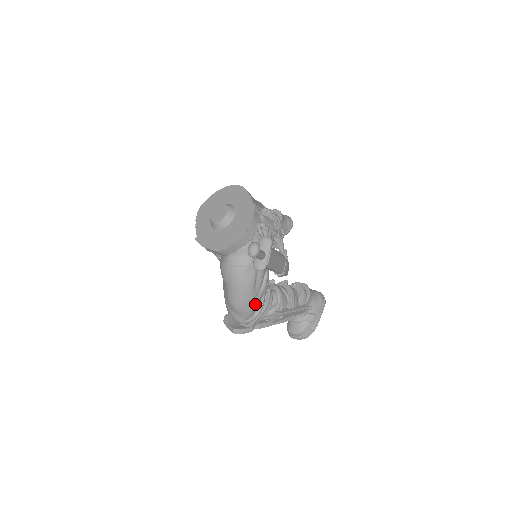
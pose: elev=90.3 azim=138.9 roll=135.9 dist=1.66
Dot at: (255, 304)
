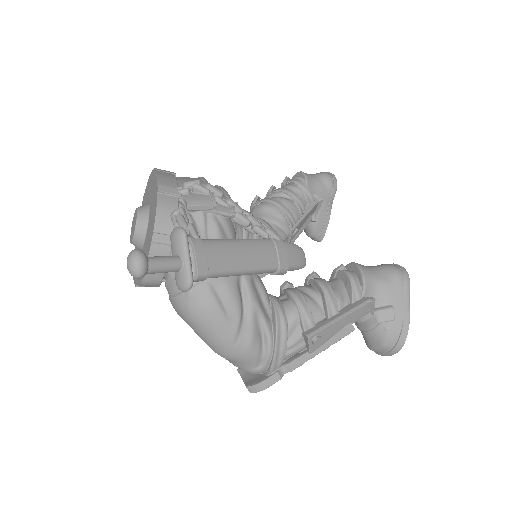
Dot at: (249, 338)
